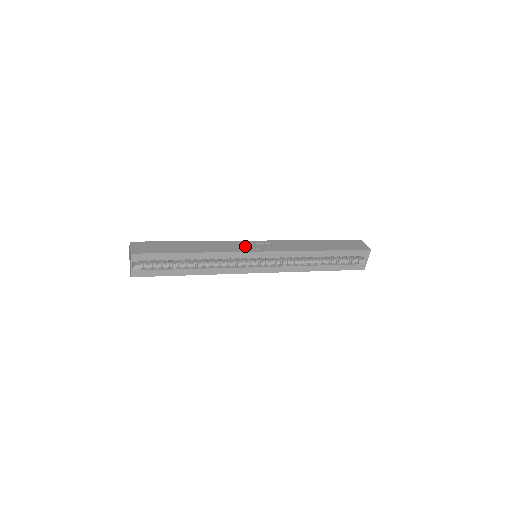
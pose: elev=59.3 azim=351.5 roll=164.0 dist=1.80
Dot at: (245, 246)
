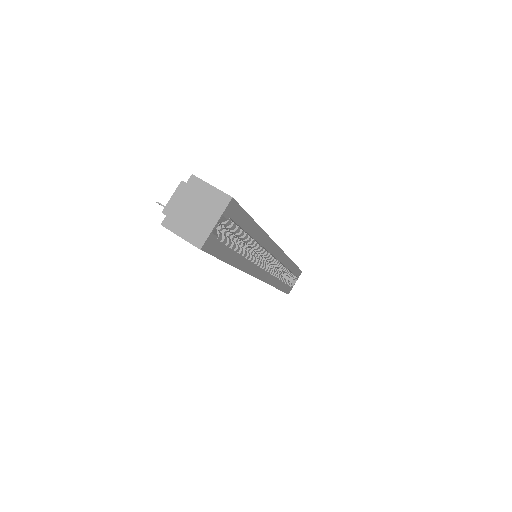
Dot at: occluded
